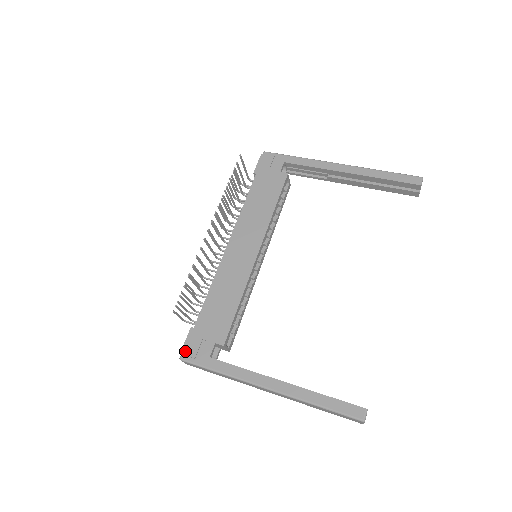
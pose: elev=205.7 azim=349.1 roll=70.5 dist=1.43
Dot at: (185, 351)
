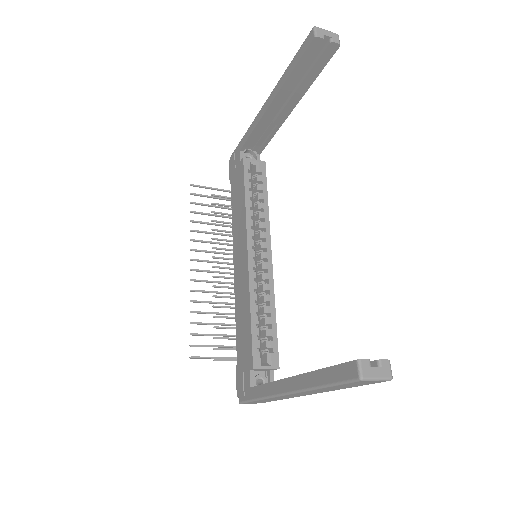
Dot at: (238, 393)
